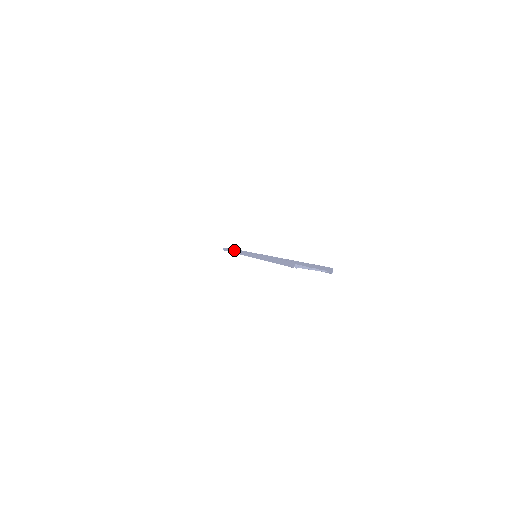
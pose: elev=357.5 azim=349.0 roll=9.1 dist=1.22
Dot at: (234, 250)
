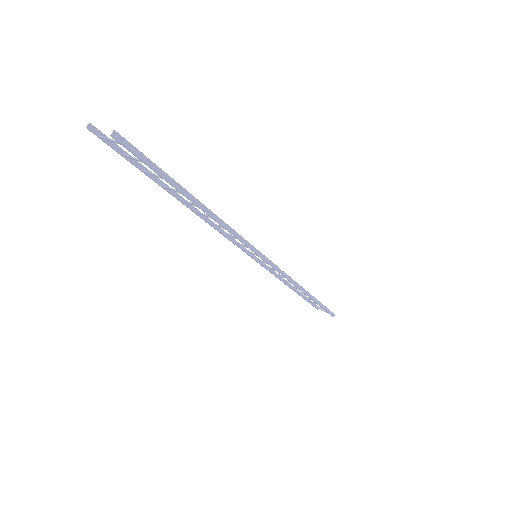
Dot at: (279, 276)
